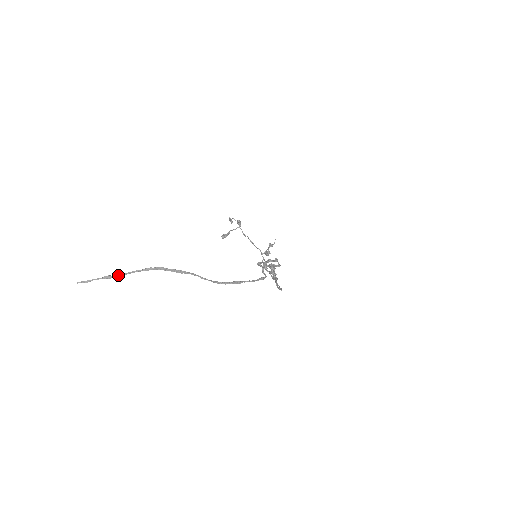
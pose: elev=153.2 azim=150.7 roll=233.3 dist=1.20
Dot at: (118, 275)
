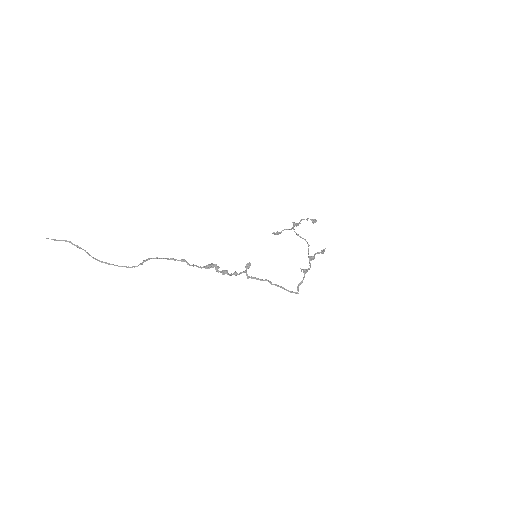
Dot at: (56, 240)
